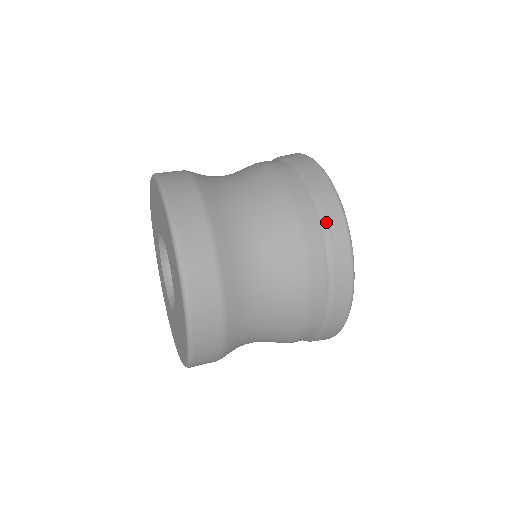
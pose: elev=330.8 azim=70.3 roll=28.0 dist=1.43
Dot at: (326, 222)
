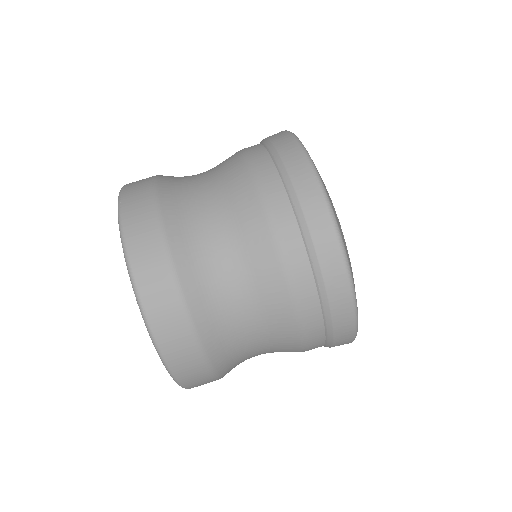
Dot at: (320, 264)
